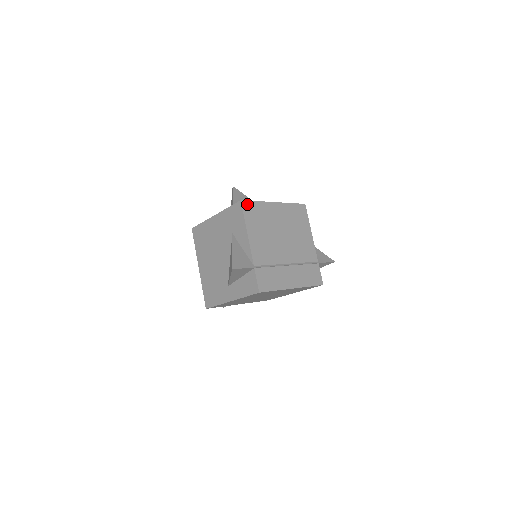
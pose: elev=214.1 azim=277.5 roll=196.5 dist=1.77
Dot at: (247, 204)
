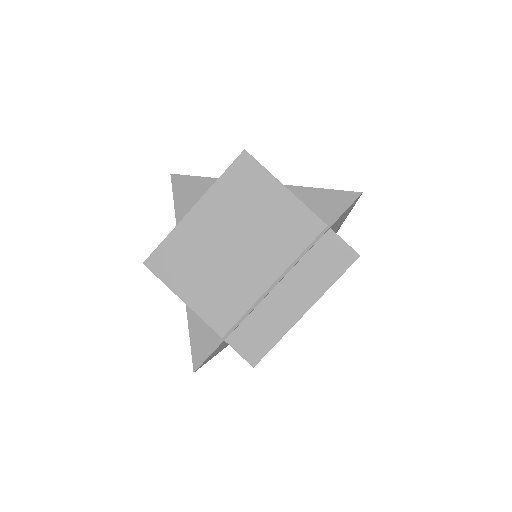
Dot at: (155, 259)
